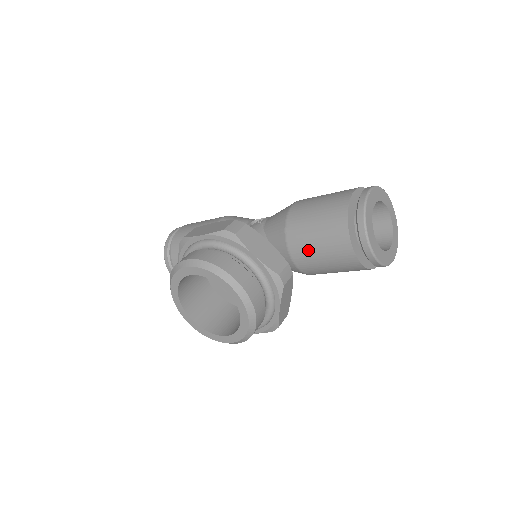
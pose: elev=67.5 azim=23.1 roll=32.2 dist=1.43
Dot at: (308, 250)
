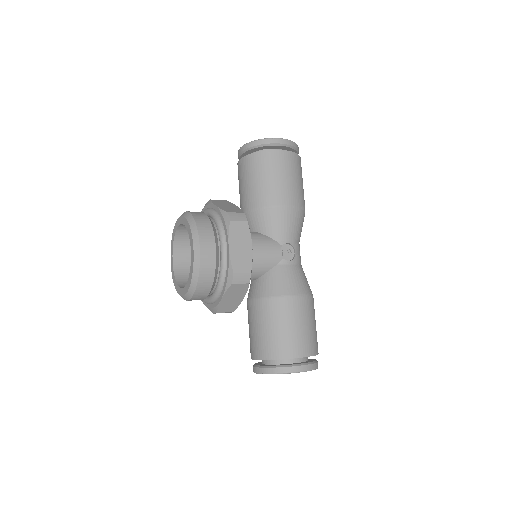
Dot at: (253, 319)
